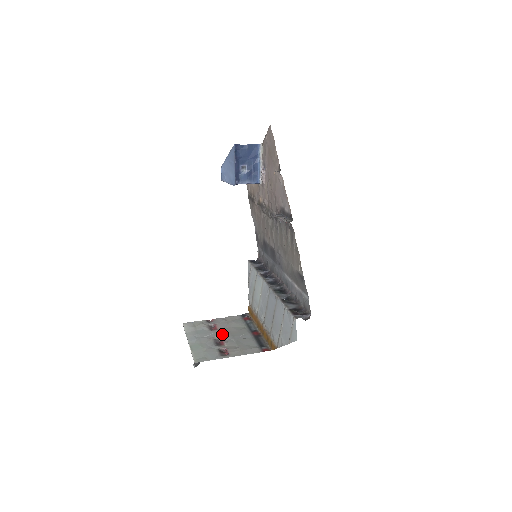
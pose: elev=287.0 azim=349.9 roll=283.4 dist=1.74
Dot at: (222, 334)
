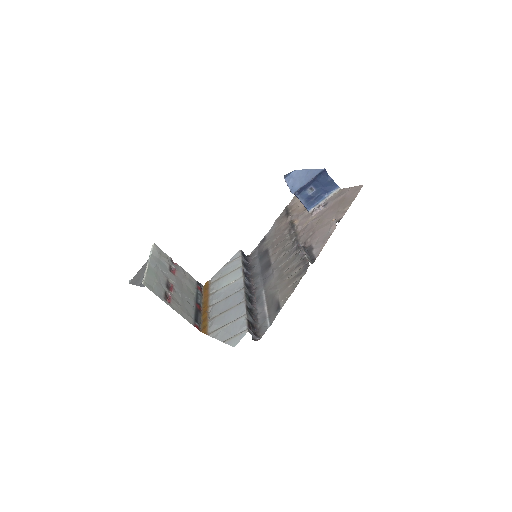
Dot at: (176, 282)
